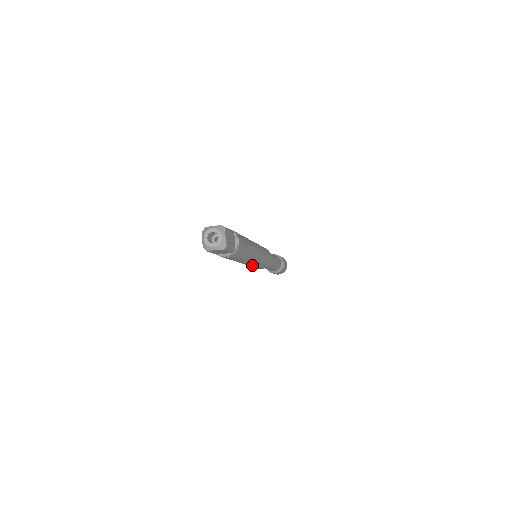
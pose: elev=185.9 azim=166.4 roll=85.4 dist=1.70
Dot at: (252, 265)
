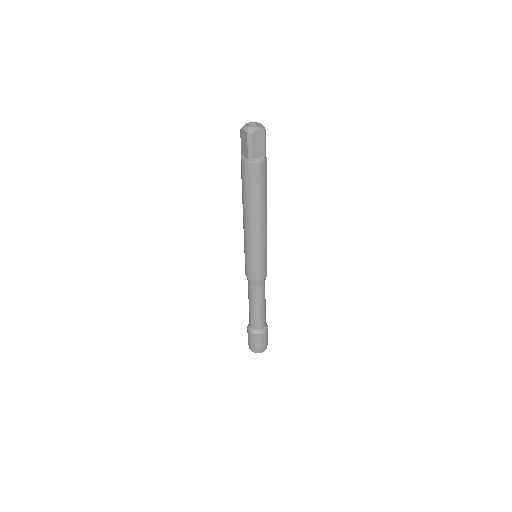
Dot at: (261, 243)
